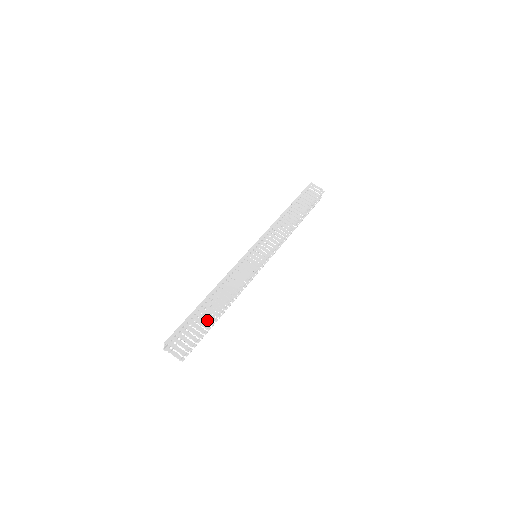
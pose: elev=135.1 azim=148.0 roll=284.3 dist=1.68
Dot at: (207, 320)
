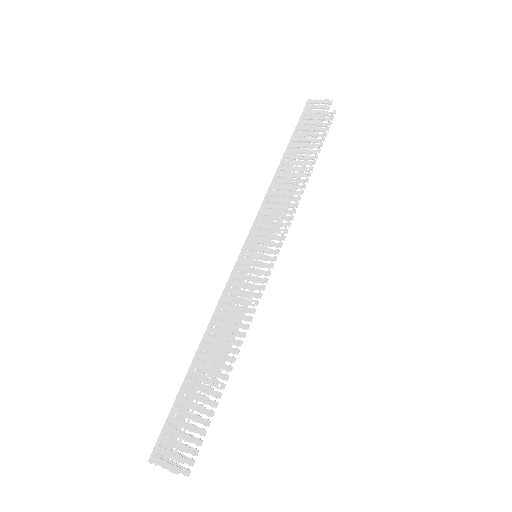
Dot at: (199, 398)
